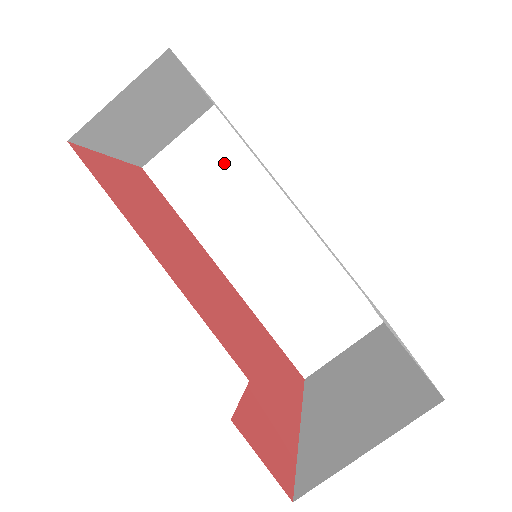
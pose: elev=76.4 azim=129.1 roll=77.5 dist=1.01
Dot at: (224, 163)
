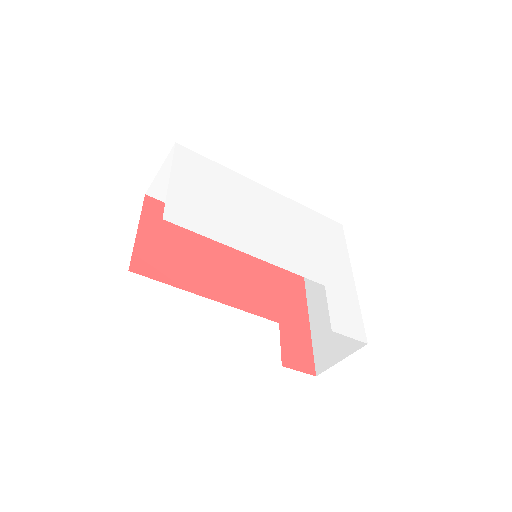
Dot at: occluded
